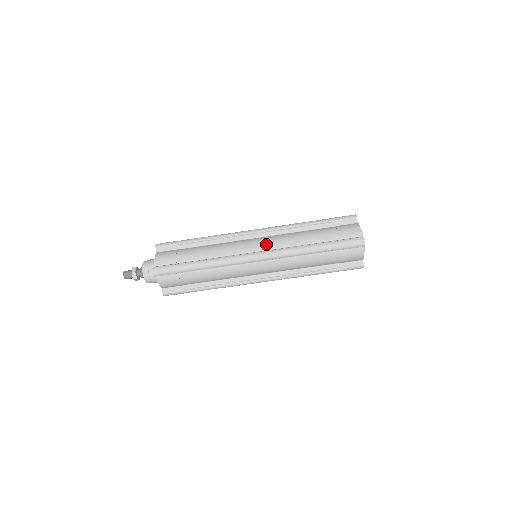
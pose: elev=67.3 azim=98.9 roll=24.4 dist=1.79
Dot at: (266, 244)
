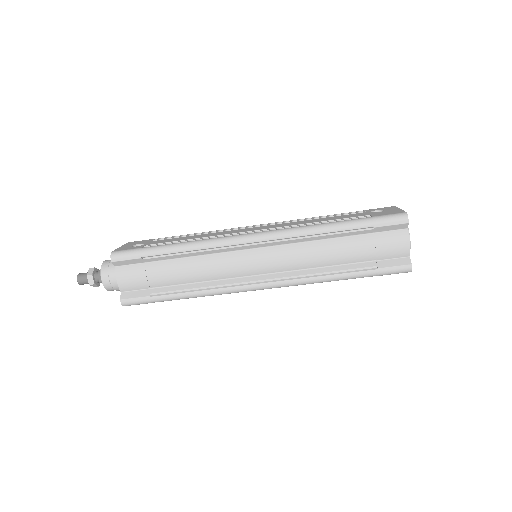
Dot at: (272, 265)
